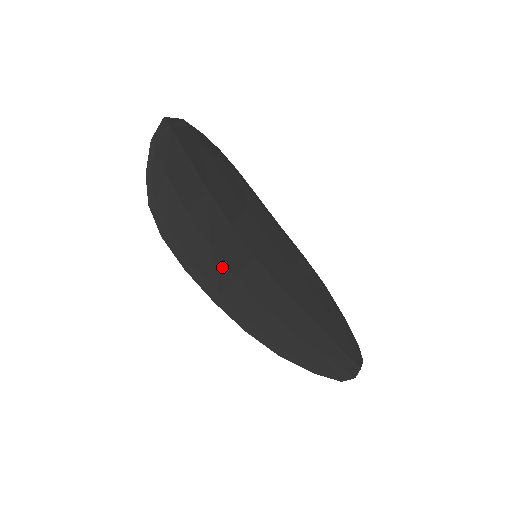
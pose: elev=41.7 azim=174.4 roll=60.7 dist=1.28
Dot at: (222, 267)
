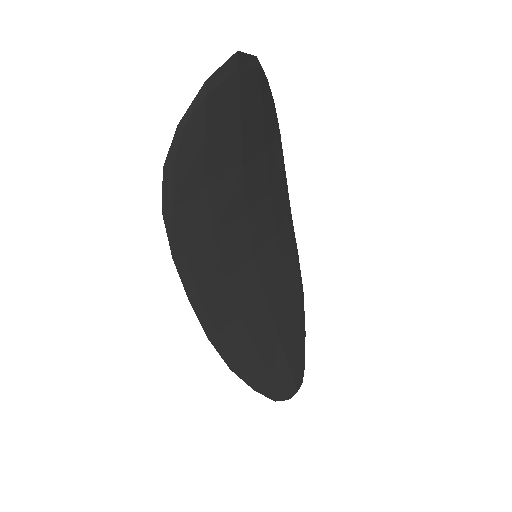
Dot at: (215, 263)
